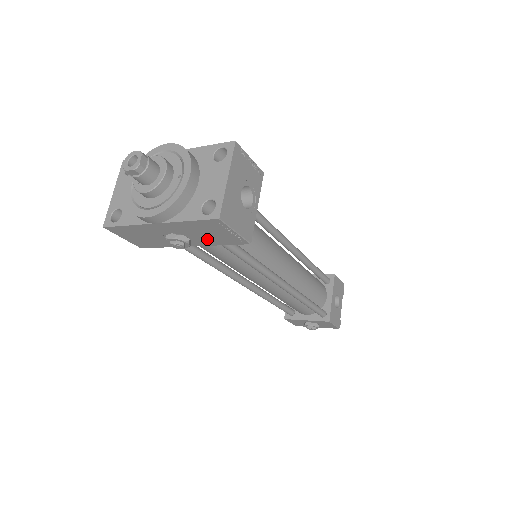
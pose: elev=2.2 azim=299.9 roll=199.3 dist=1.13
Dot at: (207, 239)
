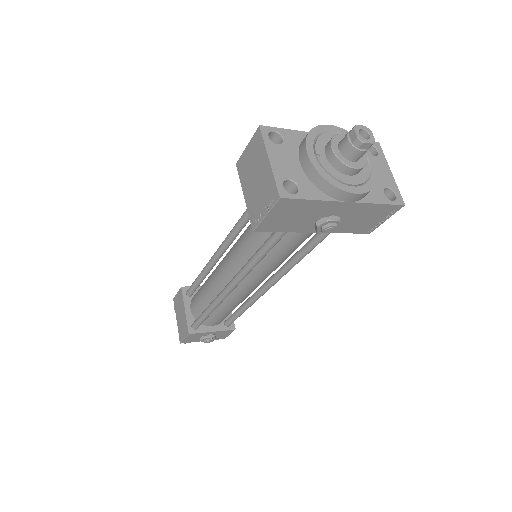
Dot at: (349, 225)
